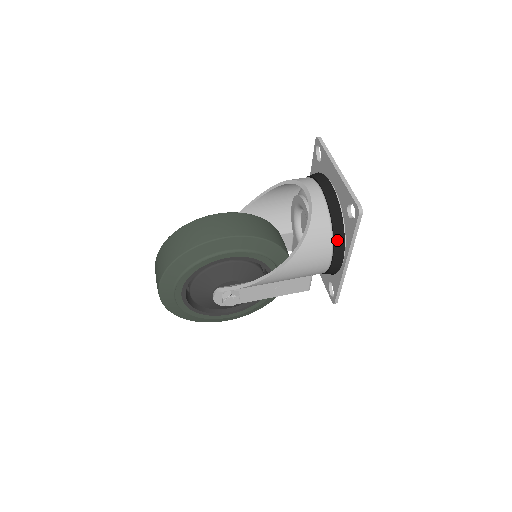
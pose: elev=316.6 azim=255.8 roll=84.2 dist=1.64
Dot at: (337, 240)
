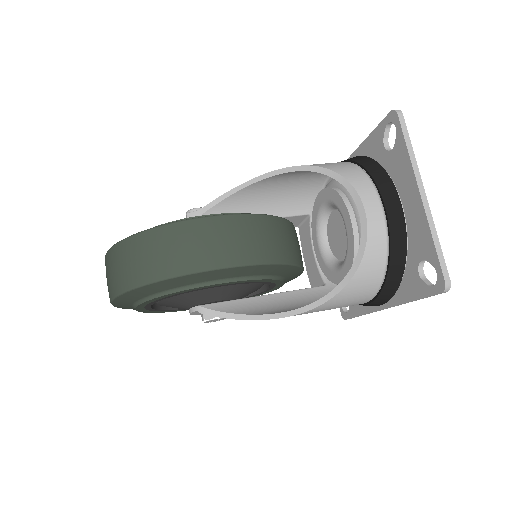
Dot at: (387, 289)
